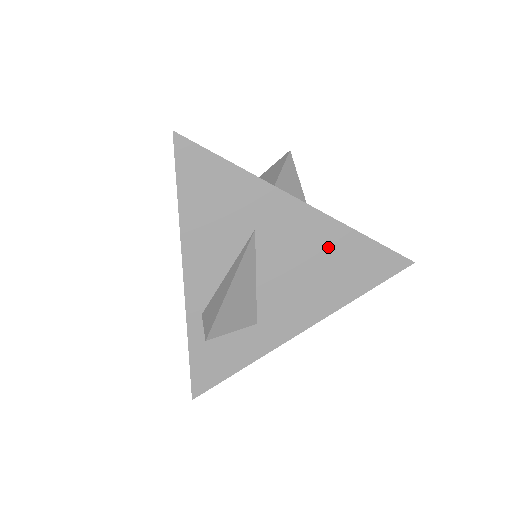
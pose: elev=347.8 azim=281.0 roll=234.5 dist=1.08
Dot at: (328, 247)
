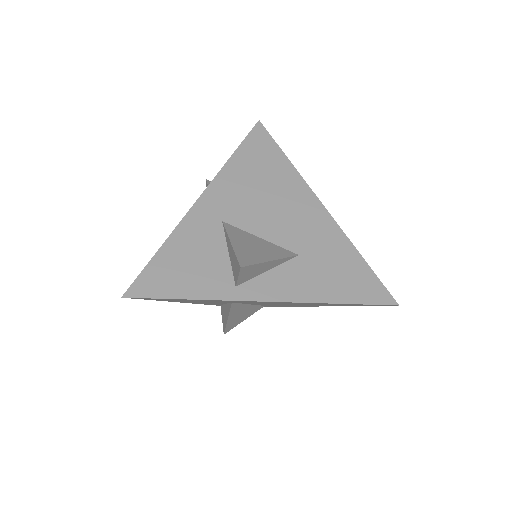
Dot at: occluded
